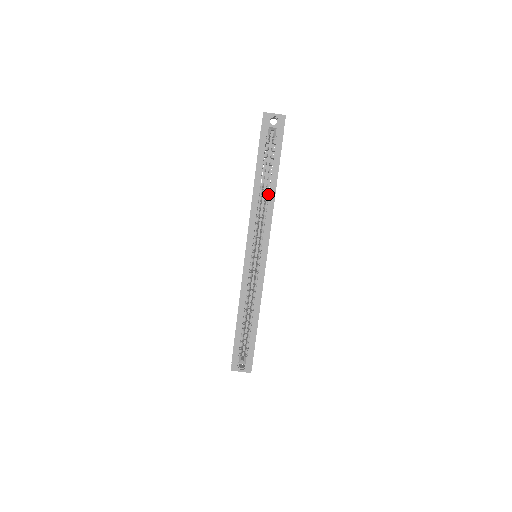
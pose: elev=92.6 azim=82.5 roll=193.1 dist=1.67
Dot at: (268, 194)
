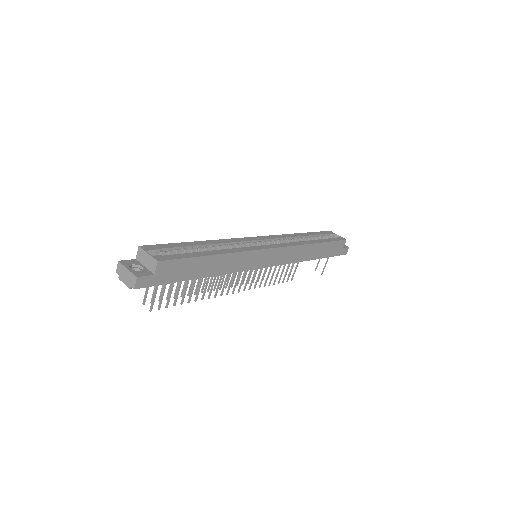
Dot at: occluded
